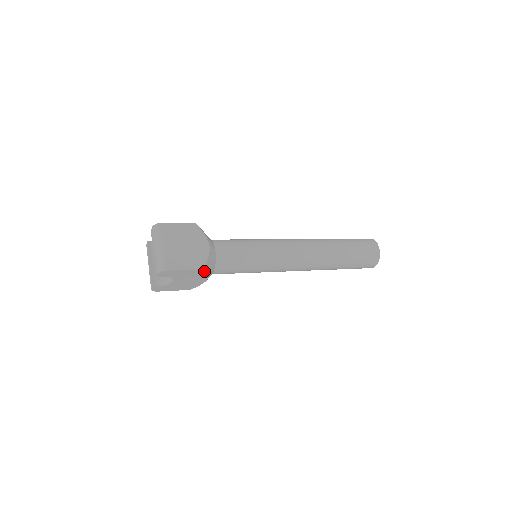
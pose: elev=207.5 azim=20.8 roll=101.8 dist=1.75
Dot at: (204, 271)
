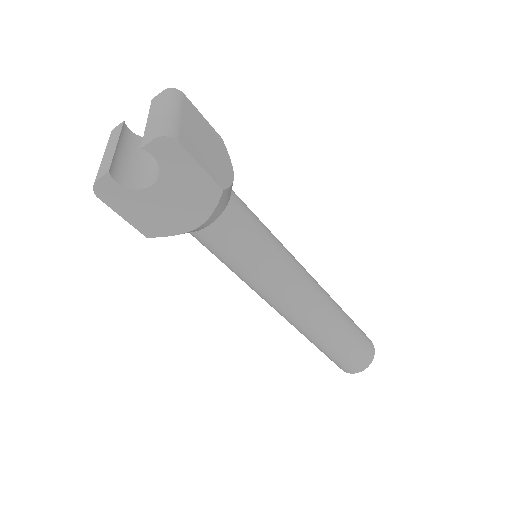
Dot at: (218, 198)
